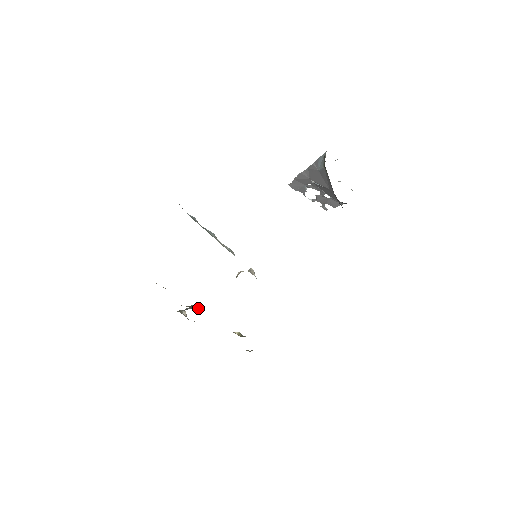
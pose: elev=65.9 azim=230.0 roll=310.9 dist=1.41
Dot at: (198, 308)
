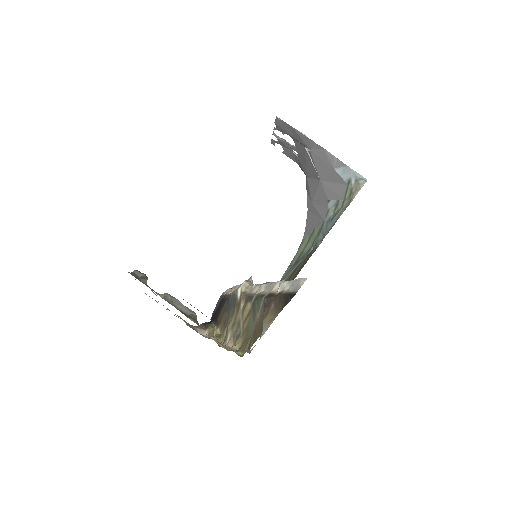
Dot at: occluded
